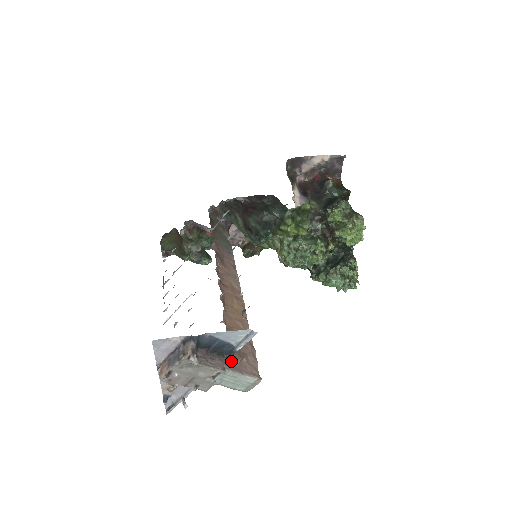
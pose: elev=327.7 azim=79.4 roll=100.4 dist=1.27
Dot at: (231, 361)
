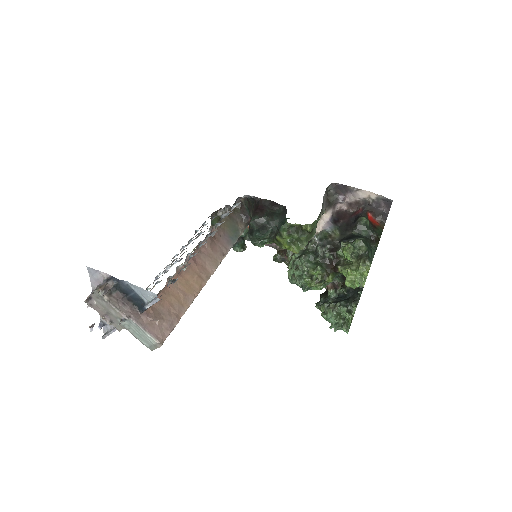
Dot at: (142, 316)
